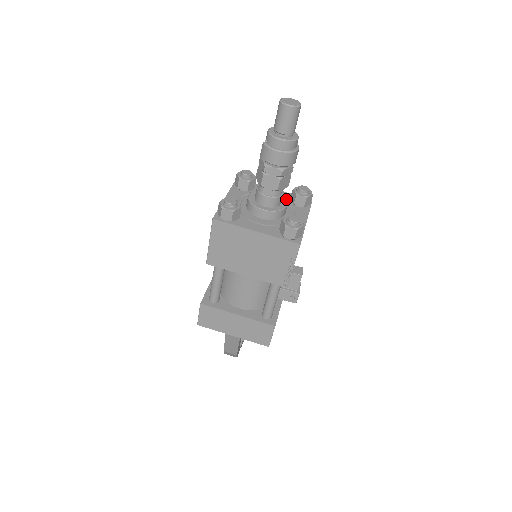
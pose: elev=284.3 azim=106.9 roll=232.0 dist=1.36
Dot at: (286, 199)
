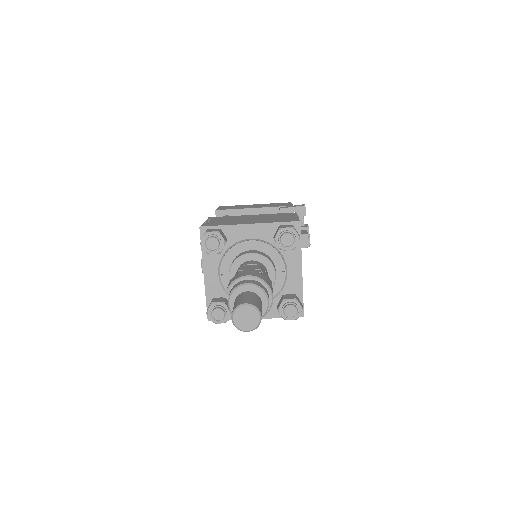
Dot at: (269, 240)
